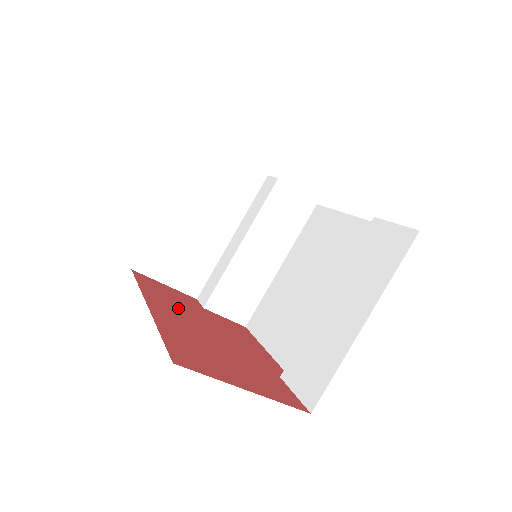
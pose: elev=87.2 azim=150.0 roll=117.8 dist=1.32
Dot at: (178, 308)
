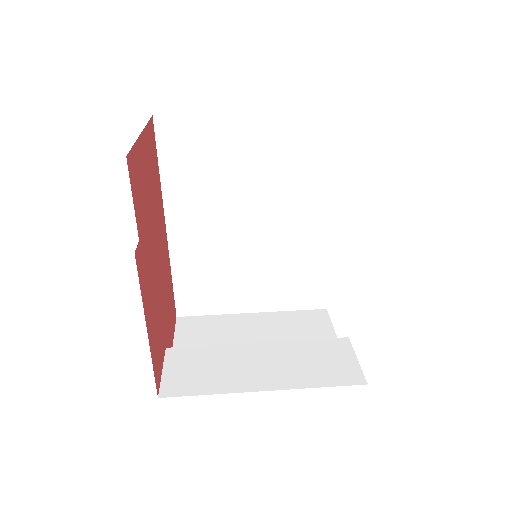
Dot at: occluded
